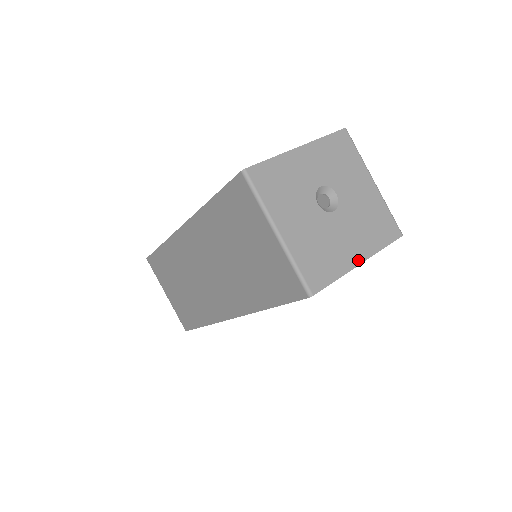
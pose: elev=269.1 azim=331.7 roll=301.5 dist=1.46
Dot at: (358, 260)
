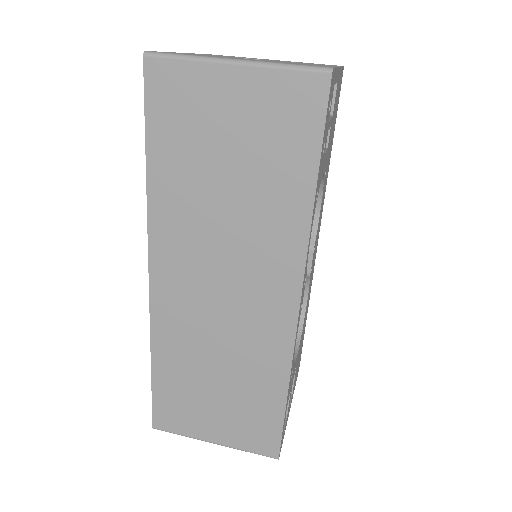
Dot at: occluded
